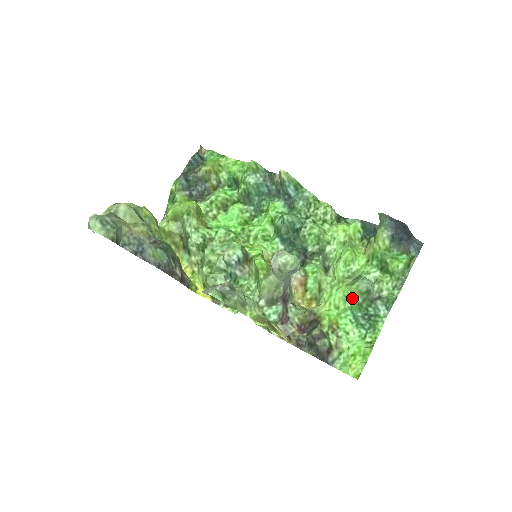
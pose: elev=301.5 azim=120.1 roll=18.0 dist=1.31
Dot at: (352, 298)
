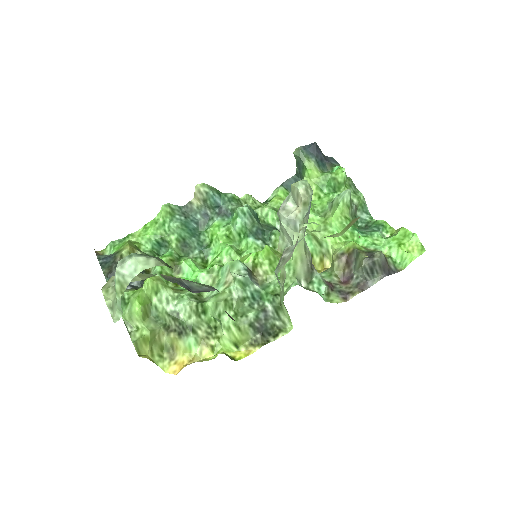
Dot at: (346, 219)
